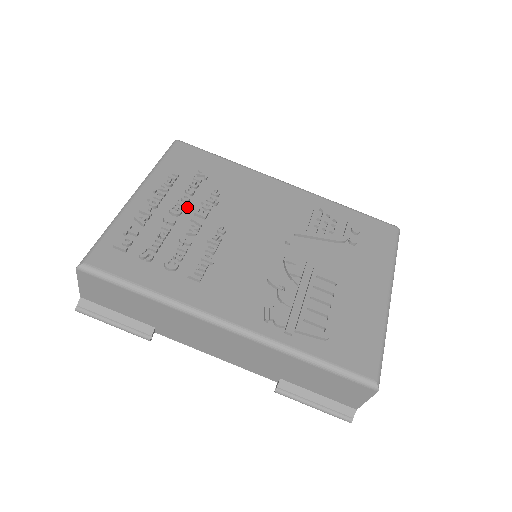
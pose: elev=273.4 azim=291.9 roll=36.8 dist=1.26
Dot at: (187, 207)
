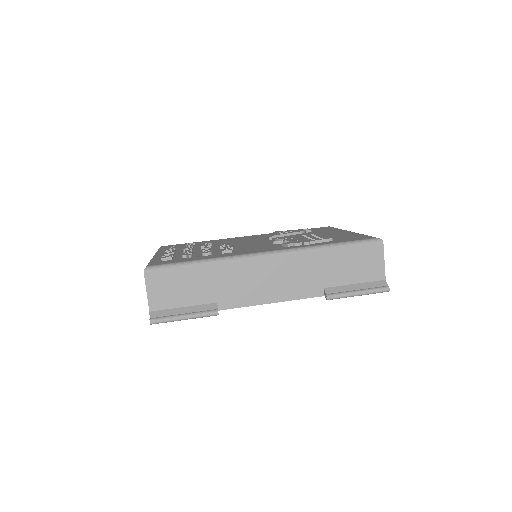
Dot at: (194, 249)
